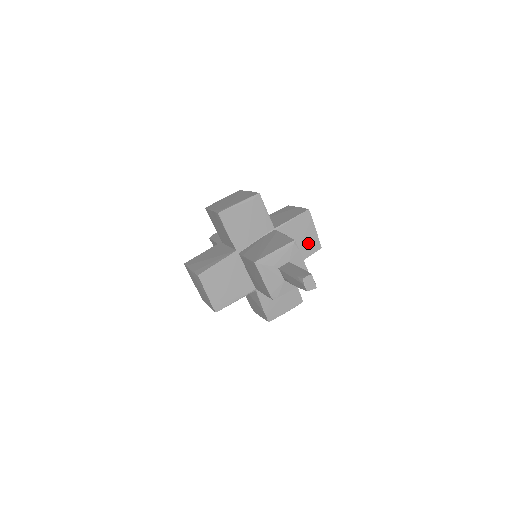
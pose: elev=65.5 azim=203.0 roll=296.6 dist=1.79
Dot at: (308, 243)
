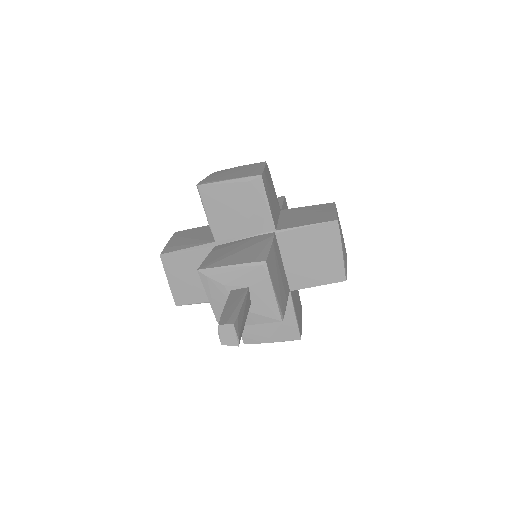
Dot at: (325, 267)
